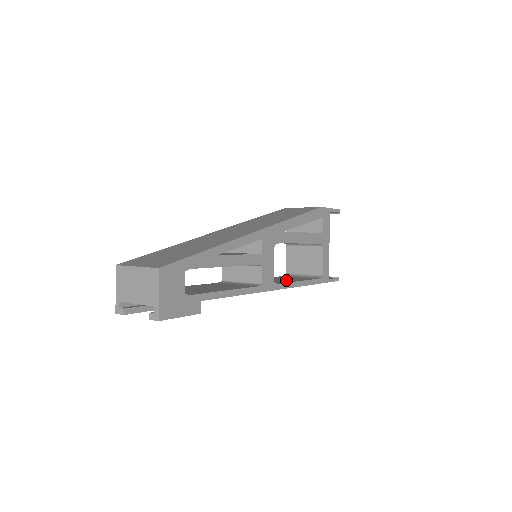
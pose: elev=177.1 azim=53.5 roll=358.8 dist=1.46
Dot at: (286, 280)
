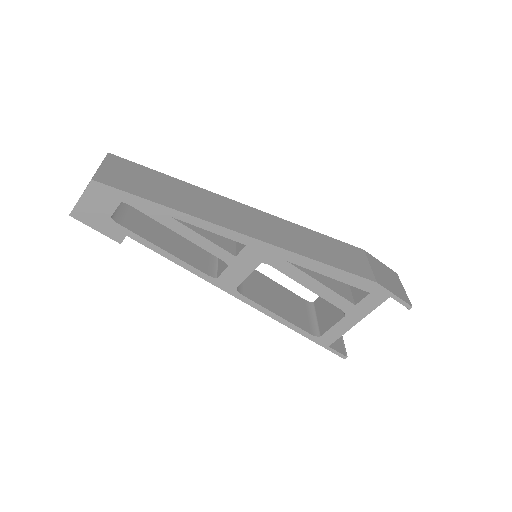
Dot at: (273, 302)
